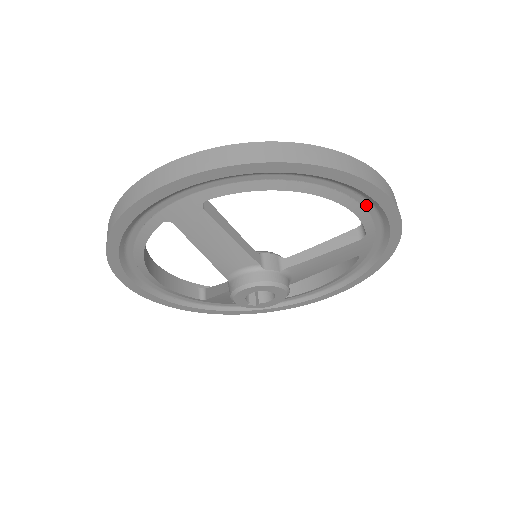
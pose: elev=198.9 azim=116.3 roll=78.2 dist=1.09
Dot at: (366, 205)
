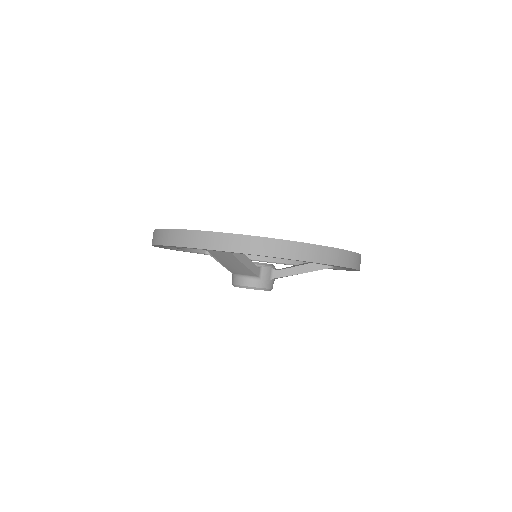
Dot at: occluded
